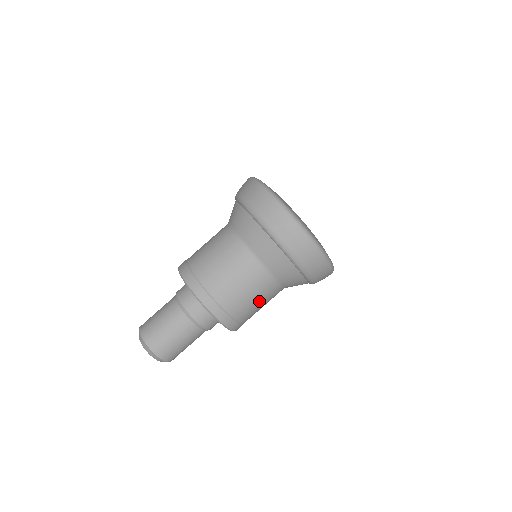
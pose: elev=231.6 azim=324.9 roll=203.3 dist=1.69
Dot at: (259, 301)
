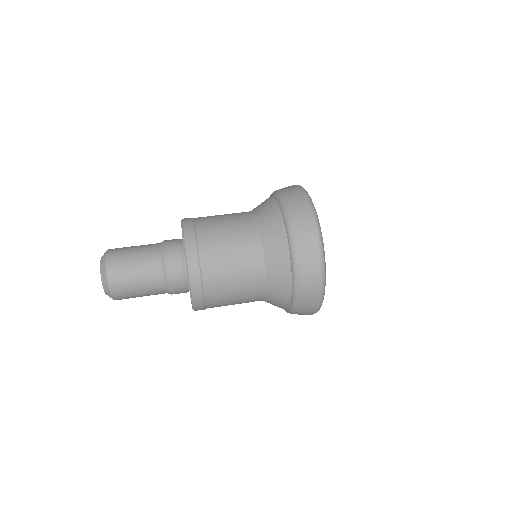
Dot at: occluded
